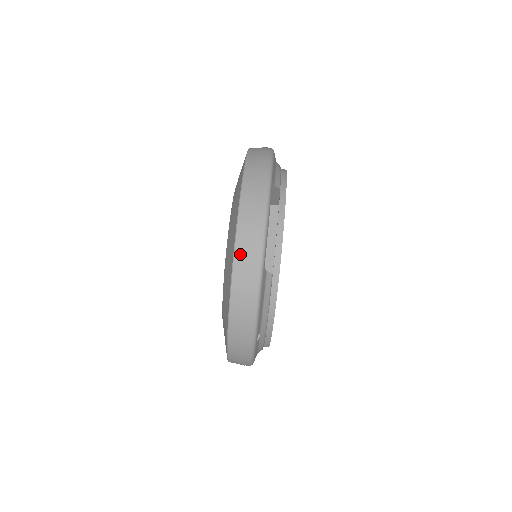
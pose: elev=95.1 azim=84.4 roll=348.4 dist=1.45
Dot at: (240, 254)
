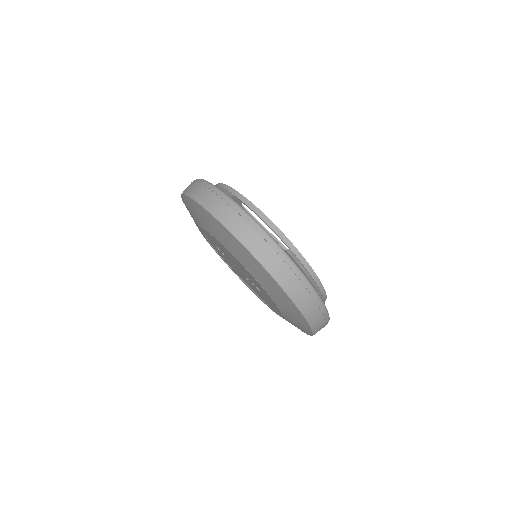
Dot at: (261, 256)
